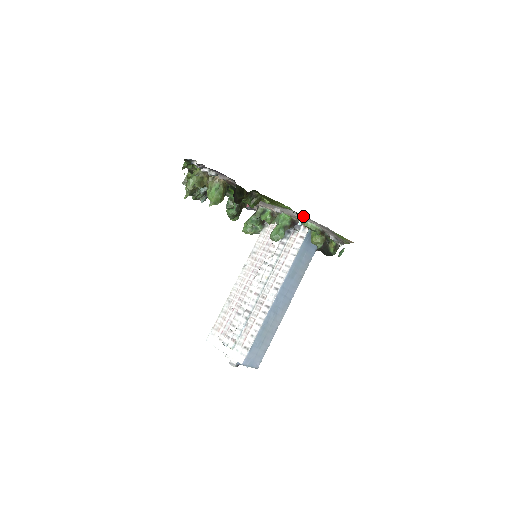
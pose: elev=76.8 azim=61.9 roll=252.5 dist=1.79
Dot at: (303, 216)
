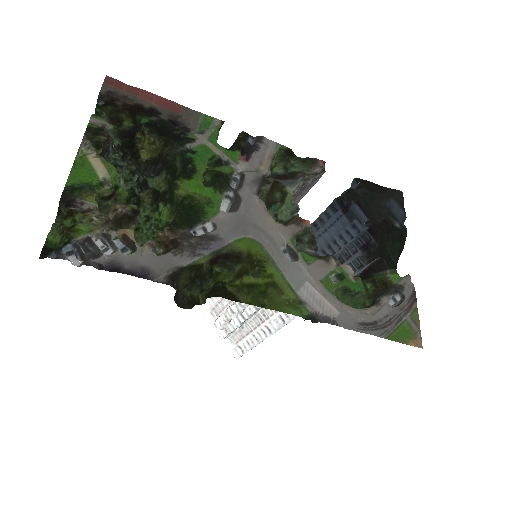
Dot at: (328, 311)
